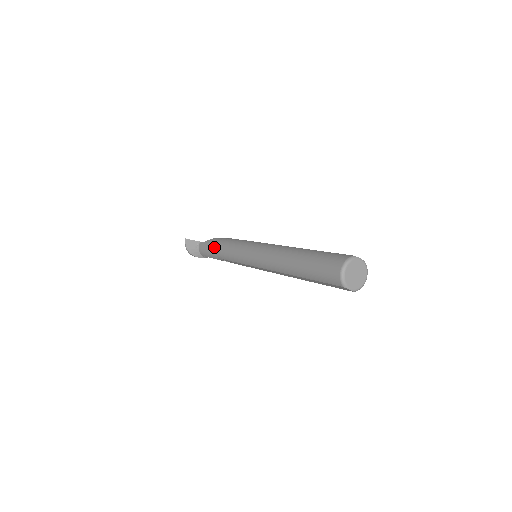
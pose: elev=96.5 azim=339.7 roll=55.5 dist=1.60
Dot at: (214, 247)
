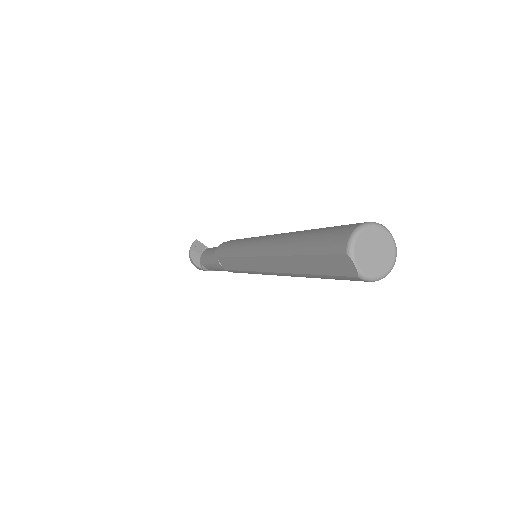
Dot at: occluded
